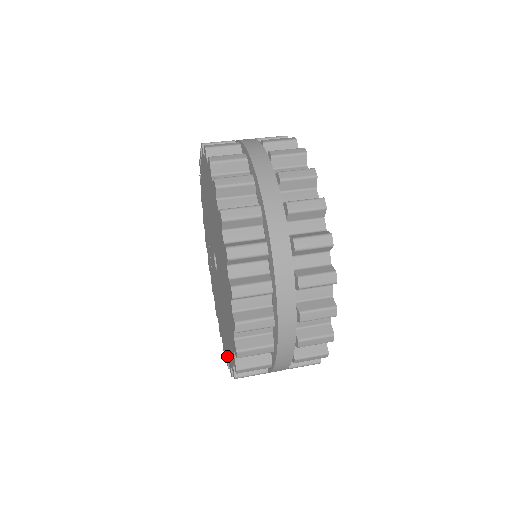
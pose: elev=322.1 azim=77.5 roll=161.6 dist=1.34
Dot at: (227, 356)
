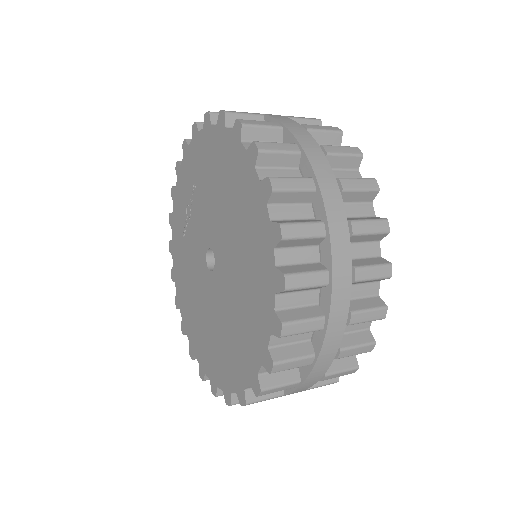
Dot at: (196, 352)
